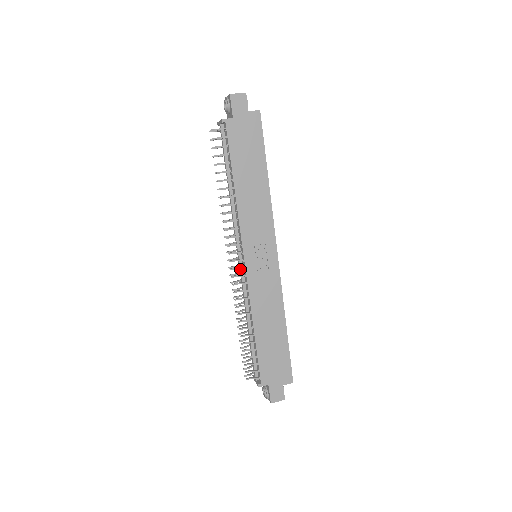
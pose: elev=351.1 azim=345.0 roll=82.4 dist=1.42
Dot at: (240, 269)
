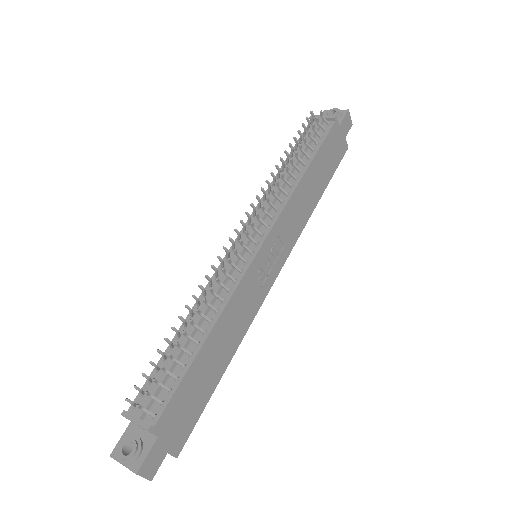
Dot at: (242, 251)
